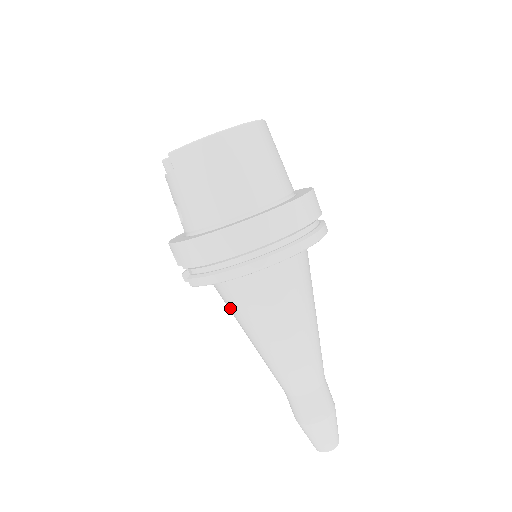
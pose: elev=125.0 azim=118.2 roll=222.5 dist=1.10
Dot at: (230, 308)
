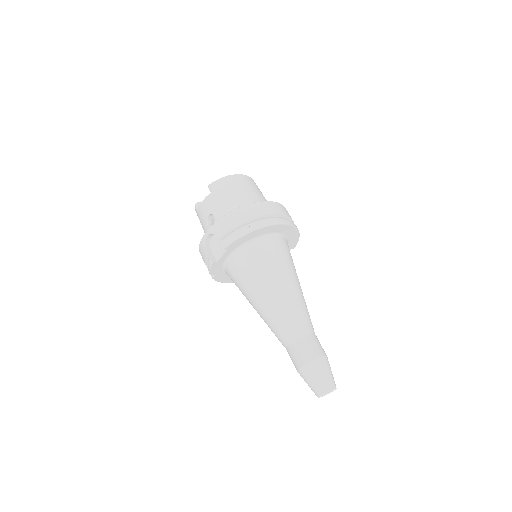
Dot at: (246, 275)
